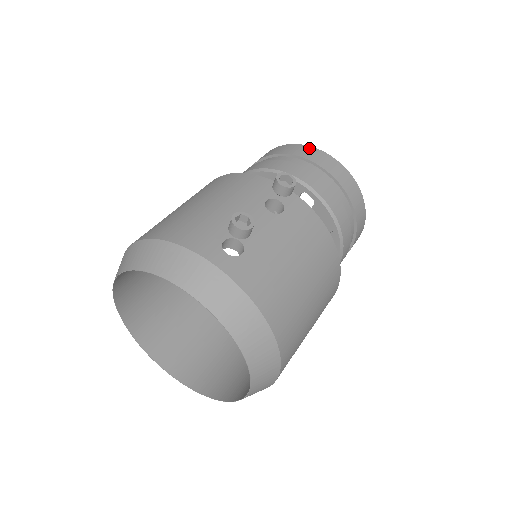
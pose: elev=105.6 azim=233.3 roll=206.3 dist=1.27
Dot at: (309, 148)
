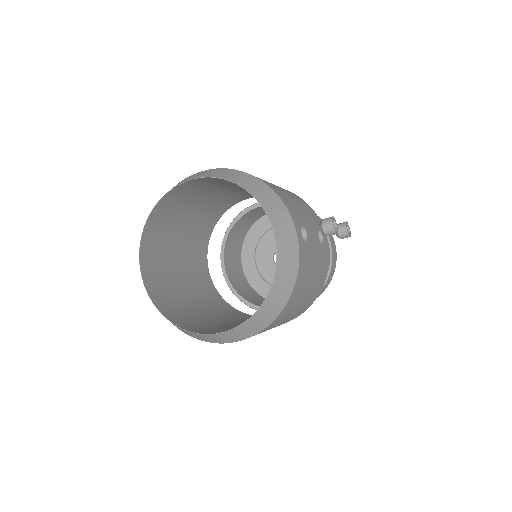
Dot at: occluded
